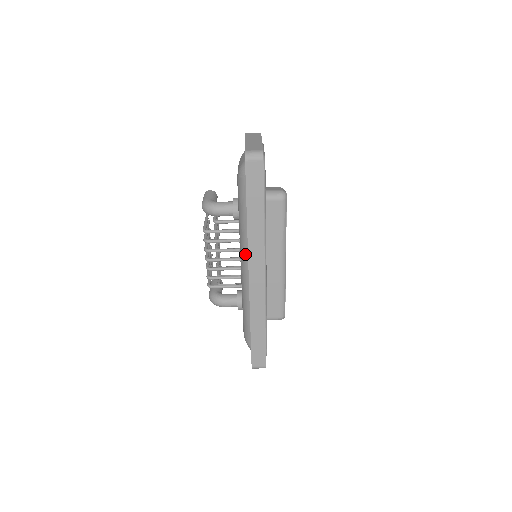
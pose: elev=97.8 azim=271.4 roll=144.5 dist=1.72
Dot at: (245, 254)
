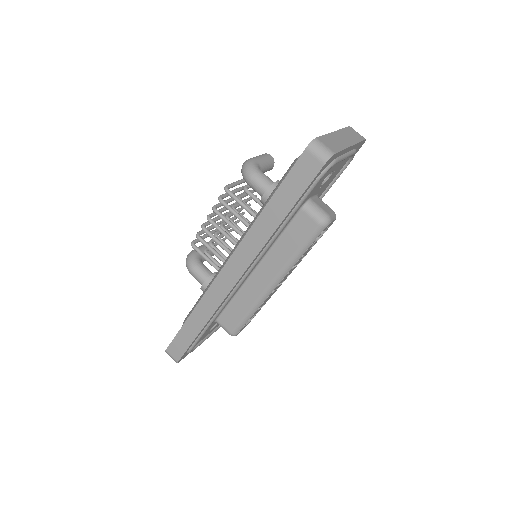
Dot at: occluded
